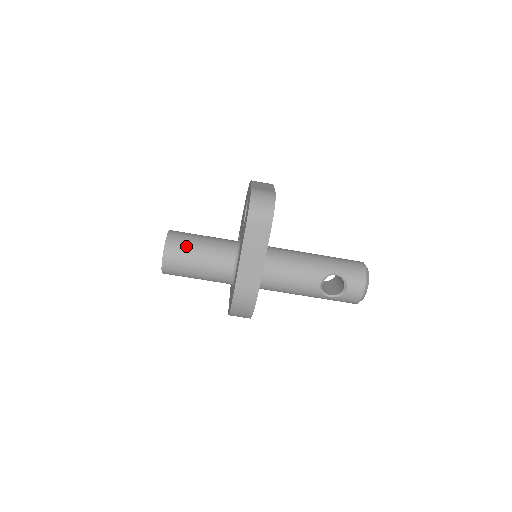
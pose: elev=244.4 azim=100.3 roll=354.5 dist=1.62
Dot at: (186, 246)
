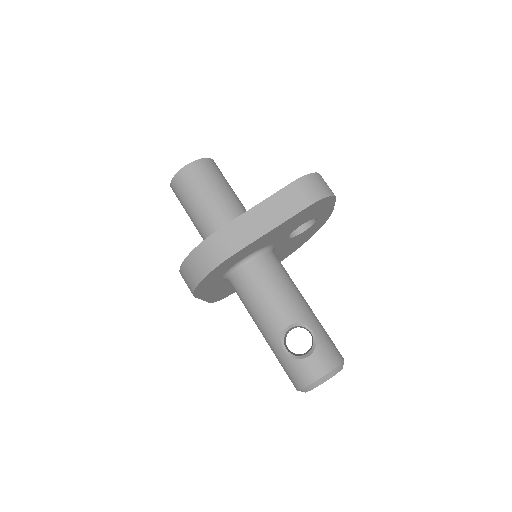
Dot at: (216, 177)
